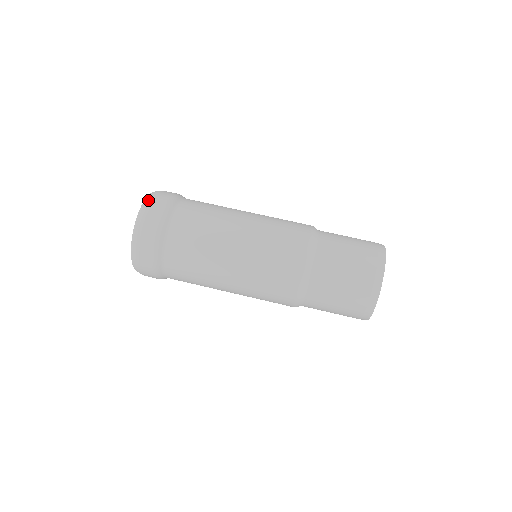
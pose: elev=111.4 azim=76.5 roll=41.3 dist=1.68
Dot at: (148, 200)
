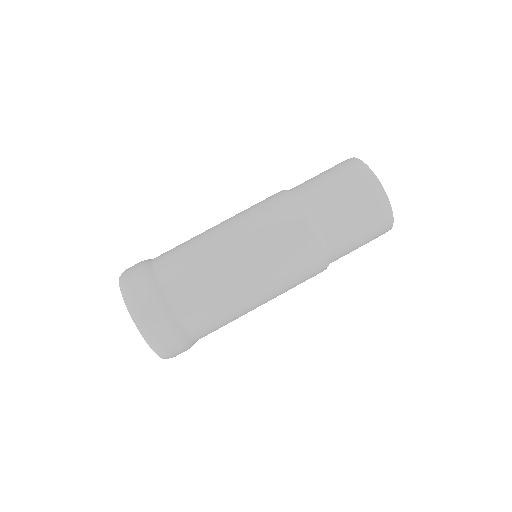
Dot at: (122, 275)
